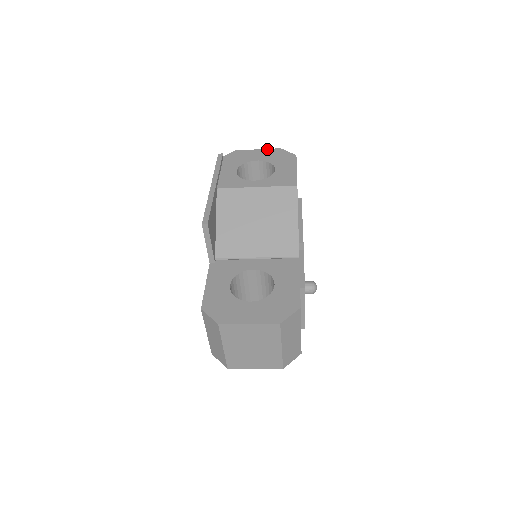
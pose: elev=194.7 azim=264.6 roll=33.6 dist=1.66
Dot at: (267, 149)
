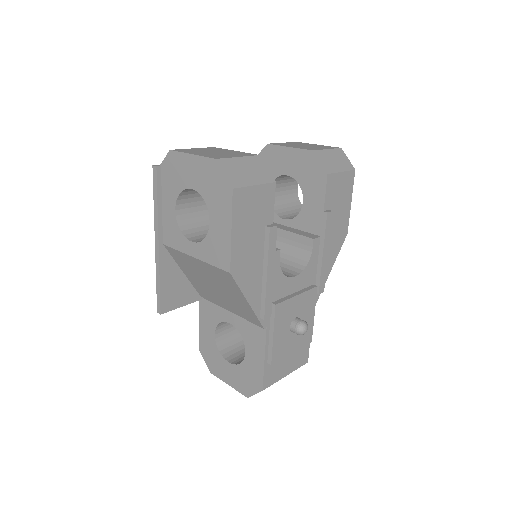
Dot at: (201, 158)
